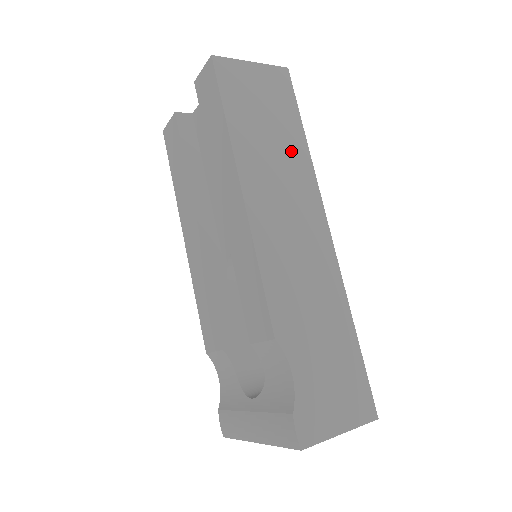
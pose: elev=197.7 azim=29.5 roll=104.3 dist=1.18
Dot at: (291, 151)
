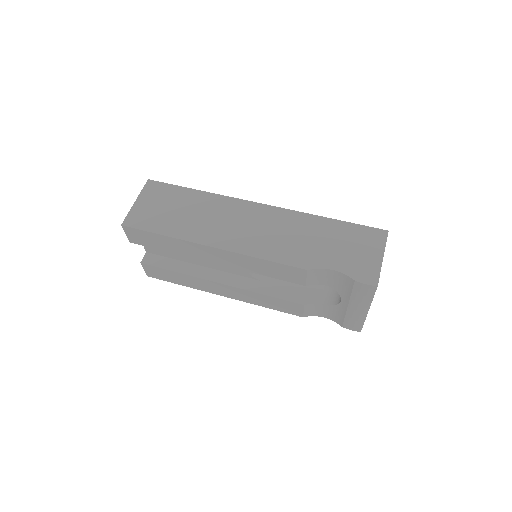
Dot at: (201, 204)
